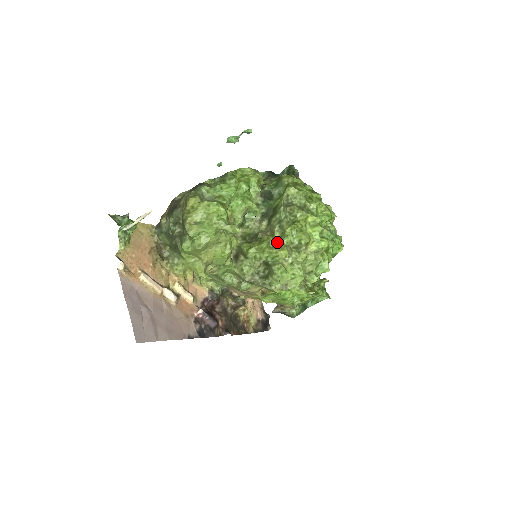
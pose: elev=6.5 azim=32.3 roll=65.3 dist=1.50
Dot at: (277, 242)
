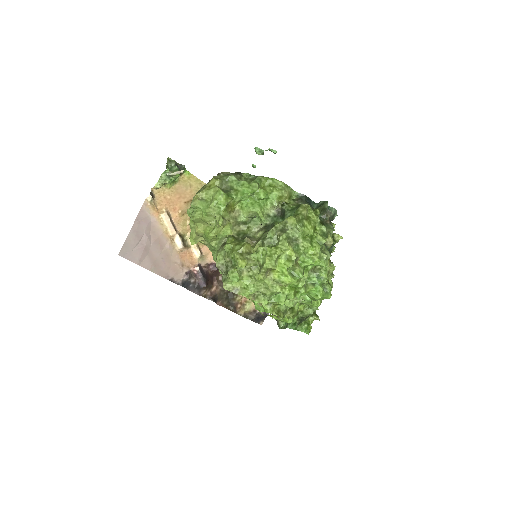
Dot at: (249, 252)
